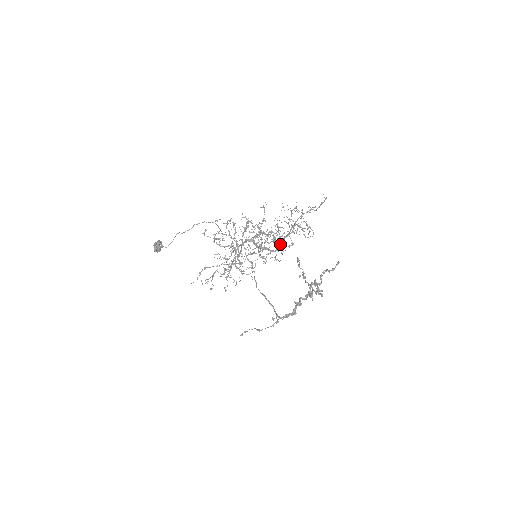
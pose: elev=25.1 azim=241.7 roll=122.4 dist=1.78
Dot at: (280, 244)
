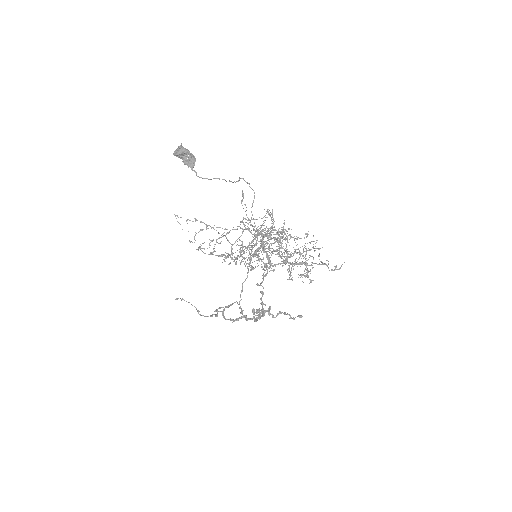
Dot at: occluded
